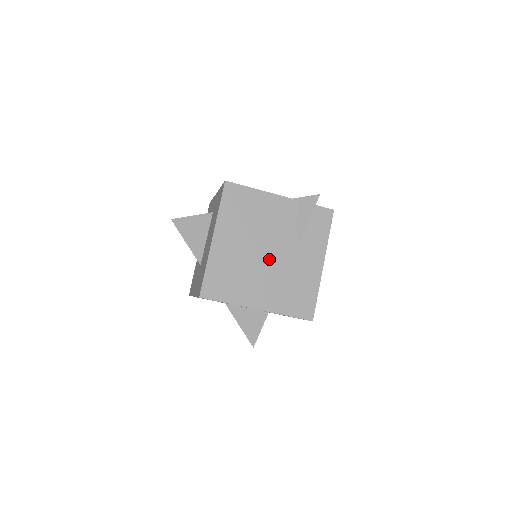
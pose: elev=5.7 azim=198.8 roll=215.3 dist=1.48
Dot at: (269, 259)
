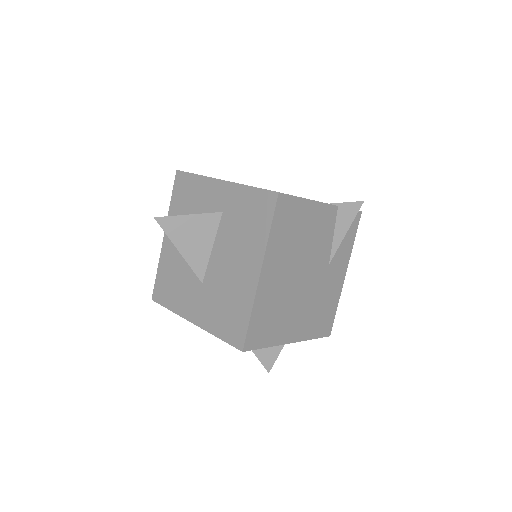
Dot at: (307, 283)
